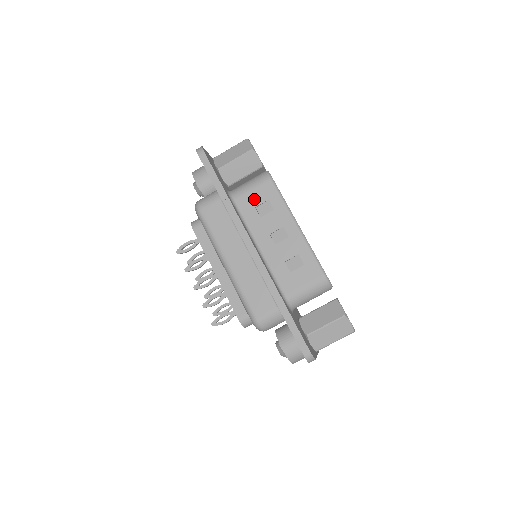
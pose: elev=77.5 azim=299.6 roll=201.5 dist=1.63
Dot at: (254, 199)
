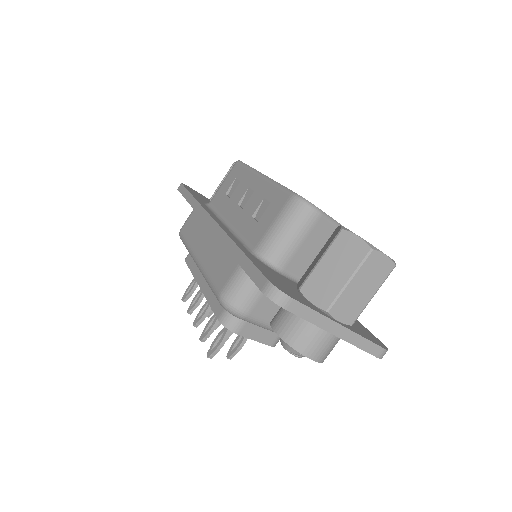
Dot at: (224, 188)
